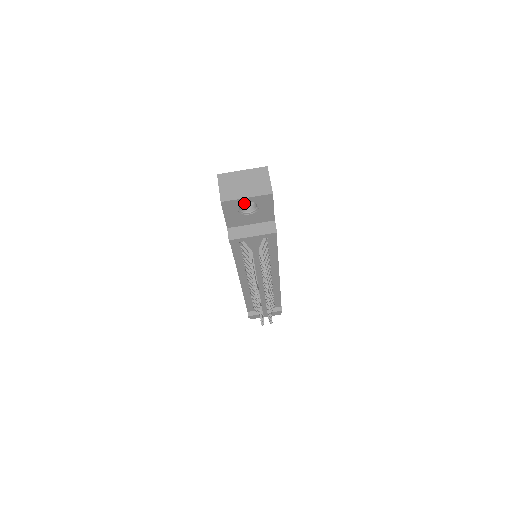
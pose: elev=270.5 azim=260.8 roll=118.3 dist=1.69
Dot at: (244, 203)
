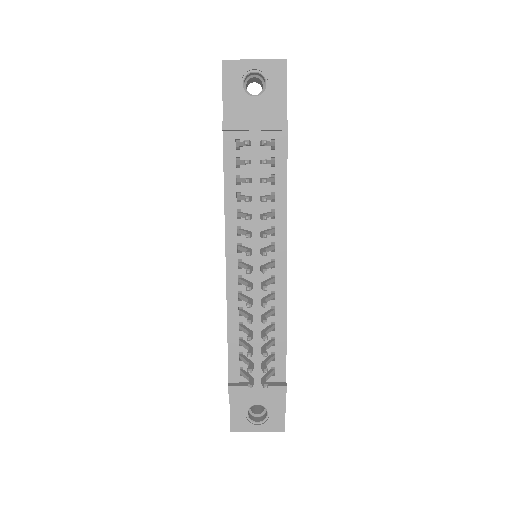
Dot at: (250, 94)
